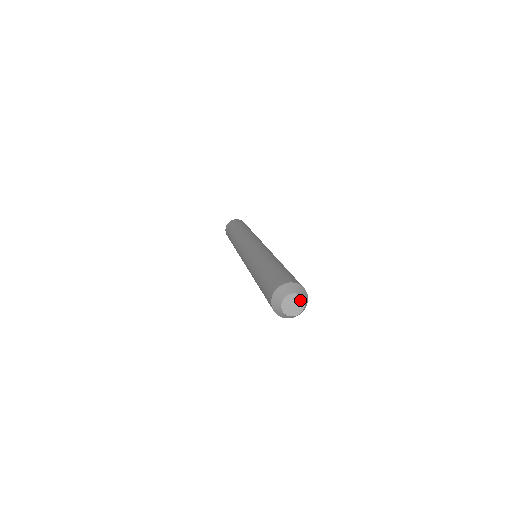
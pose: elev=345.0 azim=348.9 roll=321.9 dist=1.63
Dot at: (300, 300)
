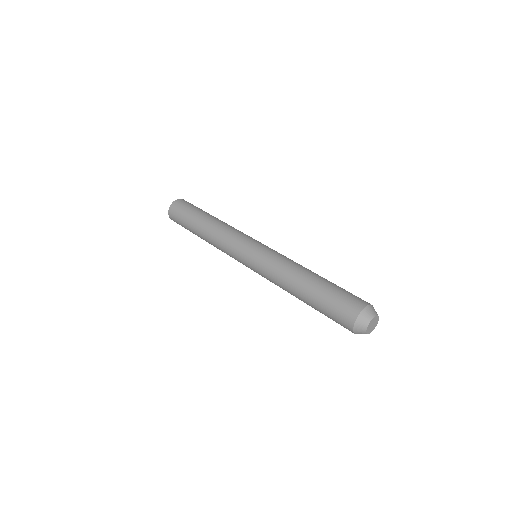
Dot at: (376, 318)
